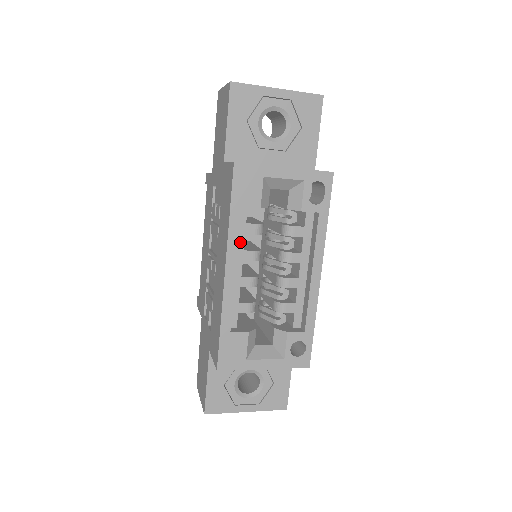
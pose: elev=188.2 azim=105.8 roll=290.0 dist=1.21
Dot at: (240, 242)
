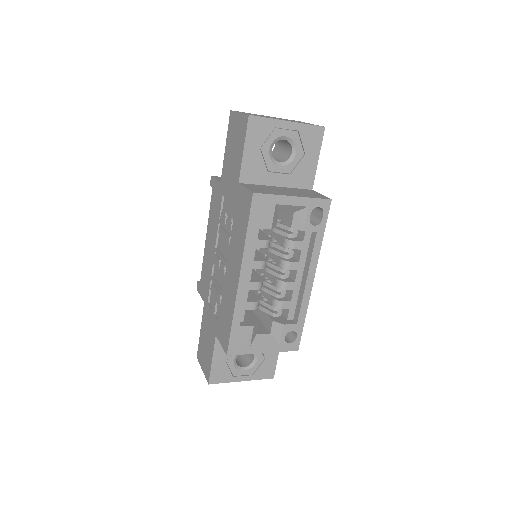
Dot at: occluded
